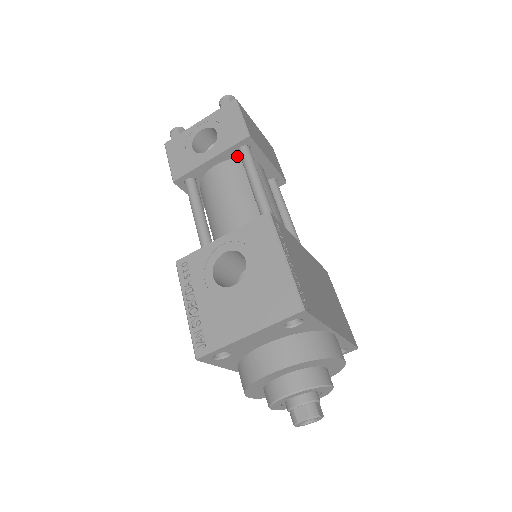
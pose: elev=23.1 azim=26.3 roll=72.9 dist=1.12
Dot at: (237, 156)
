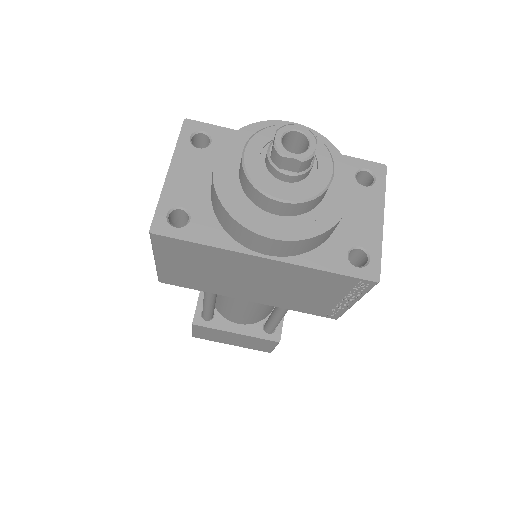
Dot at: occluded
